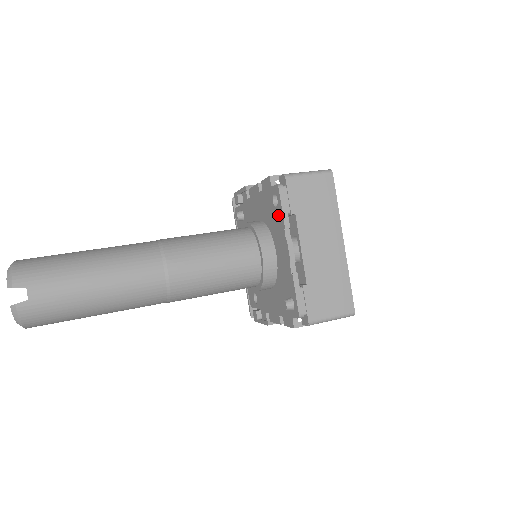
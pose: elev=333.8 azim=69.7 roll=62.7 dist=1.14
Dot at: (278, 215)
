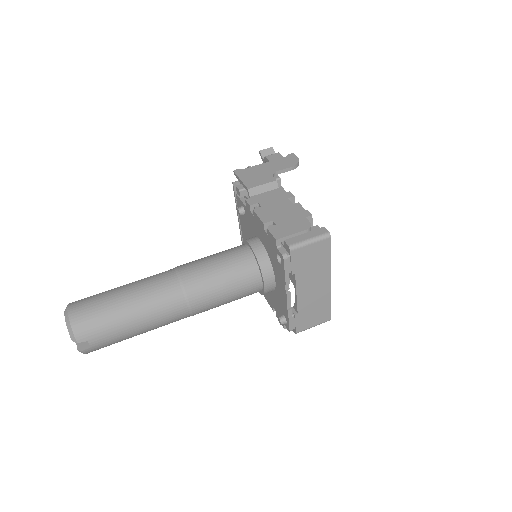
Dot at: (281, 270)
